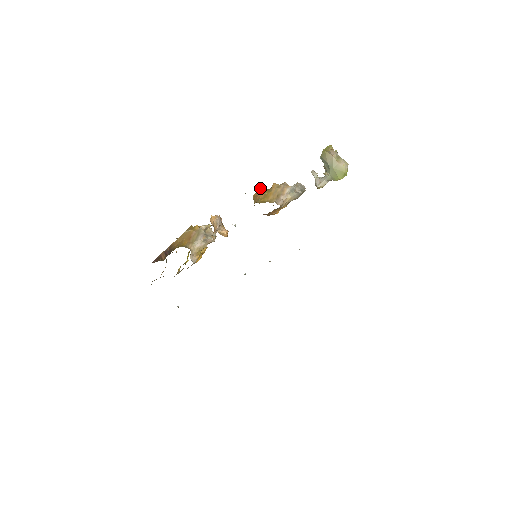
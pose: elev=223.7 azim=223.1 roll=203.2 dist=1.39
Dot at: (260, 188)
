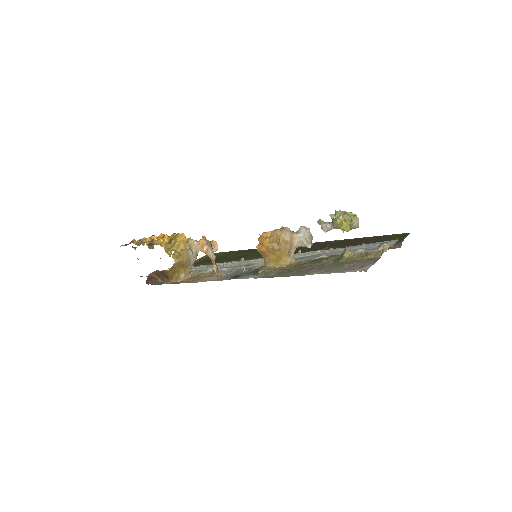
Dot at: (267, 249)
